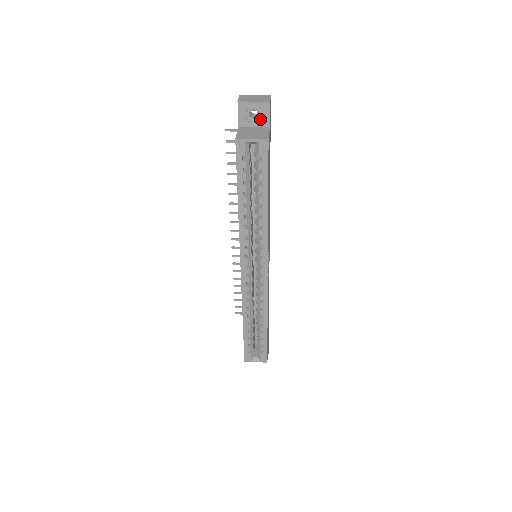
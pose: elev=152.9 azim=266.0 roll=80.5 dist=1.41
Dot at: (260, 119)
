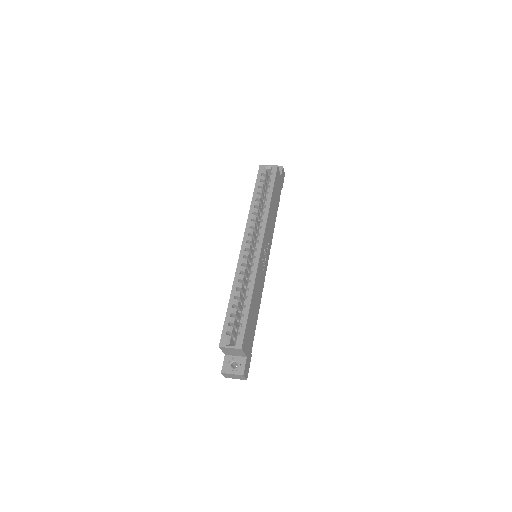
Dot at: occluded
